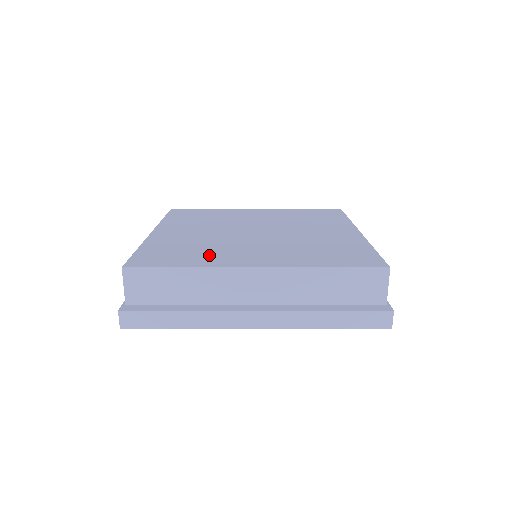
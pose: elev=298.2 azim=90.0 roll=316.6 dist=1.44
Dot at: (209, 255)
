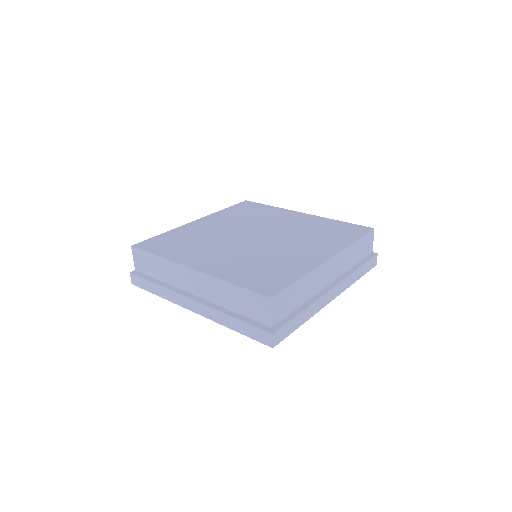
Dot at: (286, 264)
